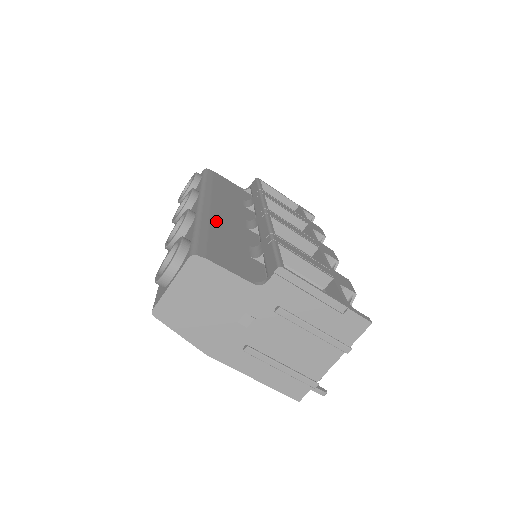
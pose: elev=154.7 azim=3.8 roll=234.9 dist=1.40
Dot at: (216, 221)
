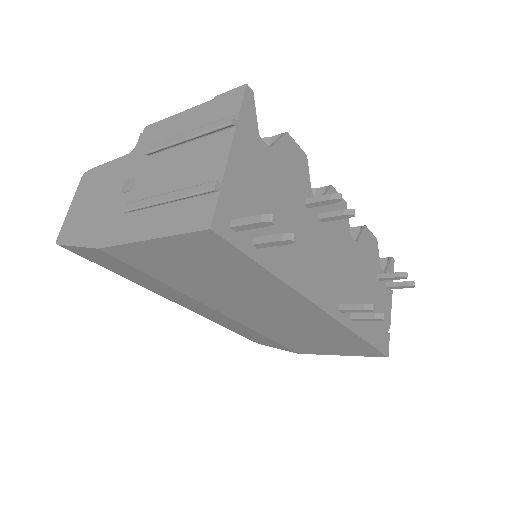
Dot at: occluded
